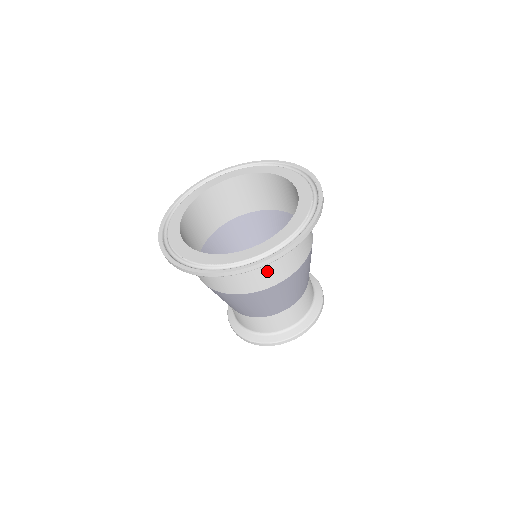
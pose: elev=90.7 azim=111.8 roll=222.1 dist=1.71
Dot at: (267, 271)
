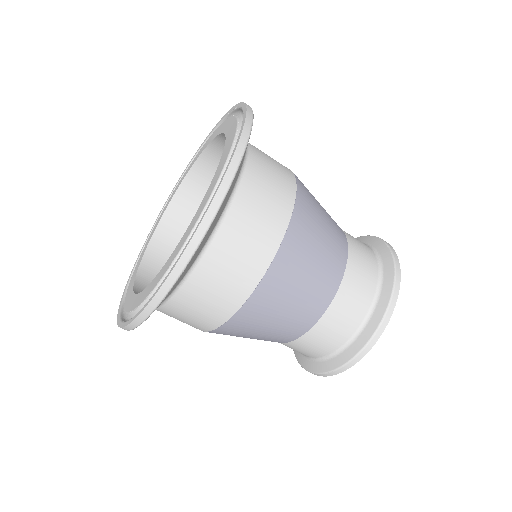
Dot at: (257, 211)
